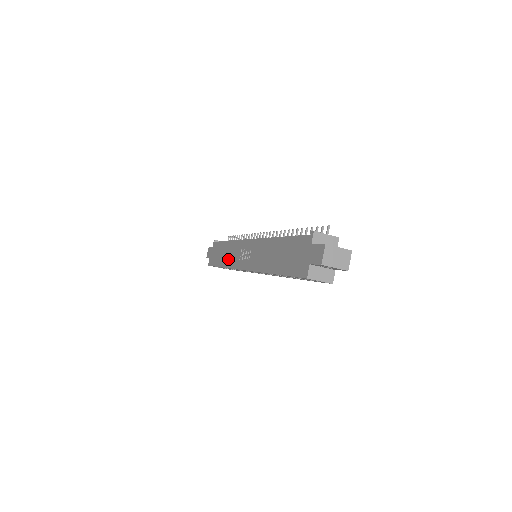
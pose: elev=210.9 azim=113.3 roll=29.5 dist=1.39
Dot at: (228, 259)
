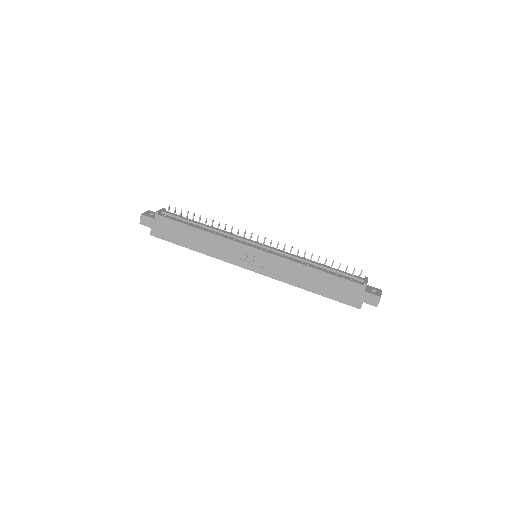
Dot at: (211, 249)
